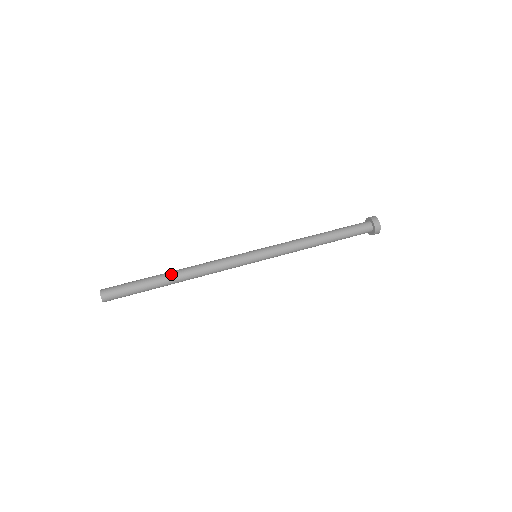
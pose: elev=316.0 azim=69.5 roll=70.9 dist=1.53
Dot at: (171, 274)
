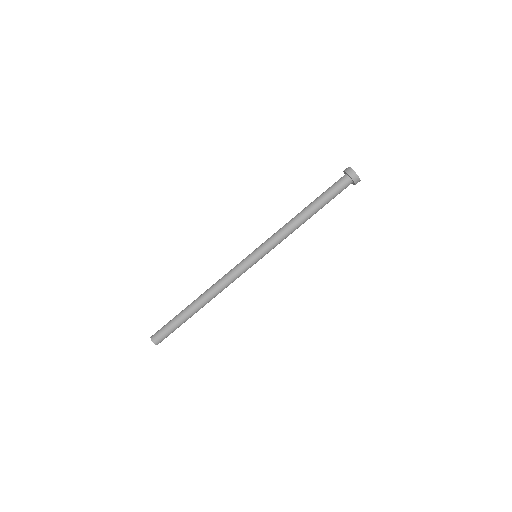
Dot at: (197, 306)
